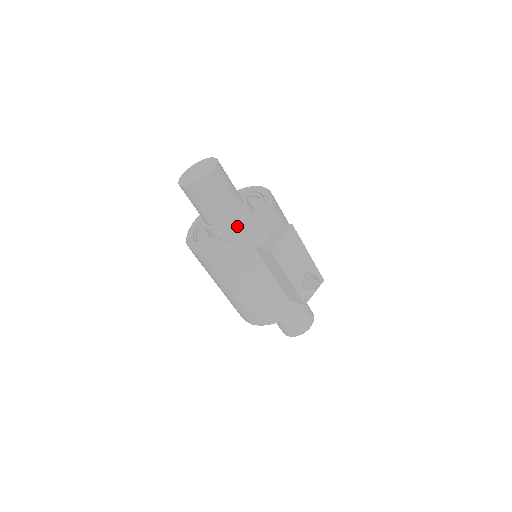
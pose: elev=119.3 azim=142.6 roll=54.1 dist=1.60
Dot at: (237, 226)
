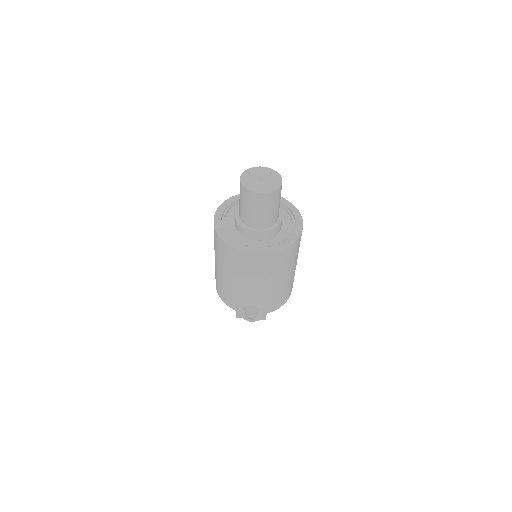
Dot at: (248, 235)
